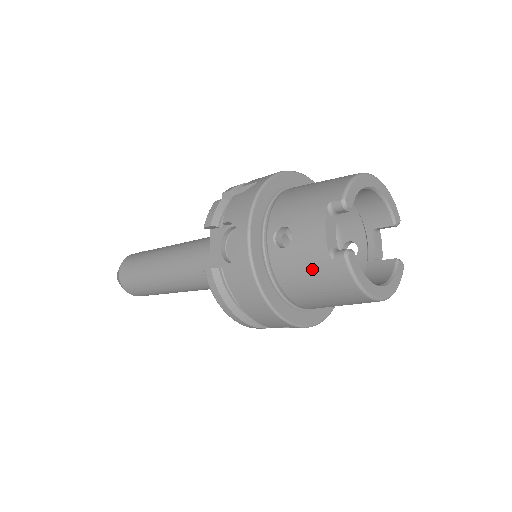
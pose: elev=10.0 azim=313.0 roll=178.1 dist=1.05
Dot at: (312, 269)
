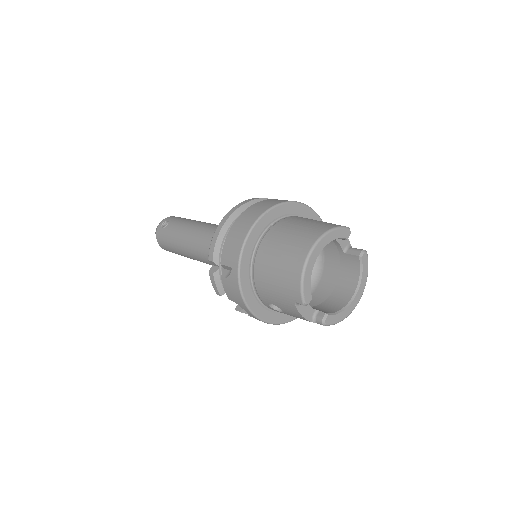
Dot at: occluded
